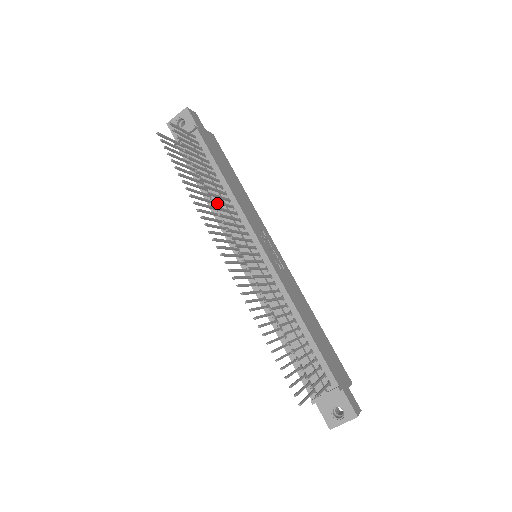
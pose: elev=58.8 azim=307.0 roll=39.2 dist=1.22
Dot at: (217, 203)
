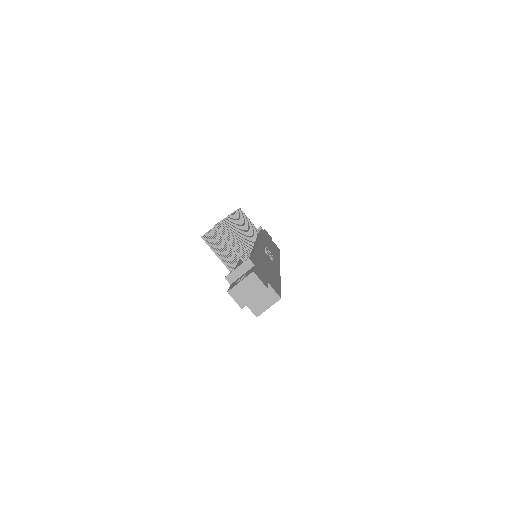
Dot at: occluded
